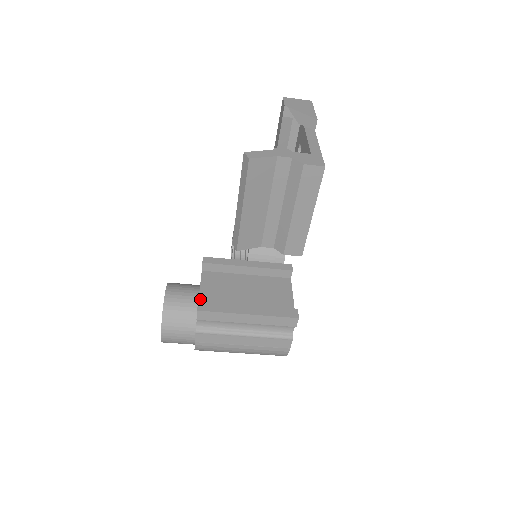
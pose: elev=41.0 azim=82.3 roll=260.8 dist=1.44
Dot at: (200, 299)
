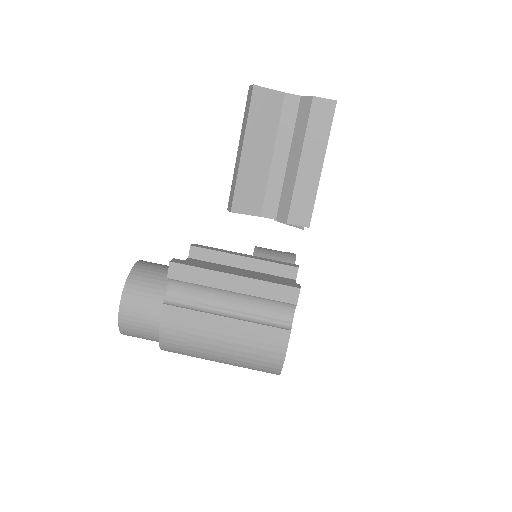
Dot at: occluded
